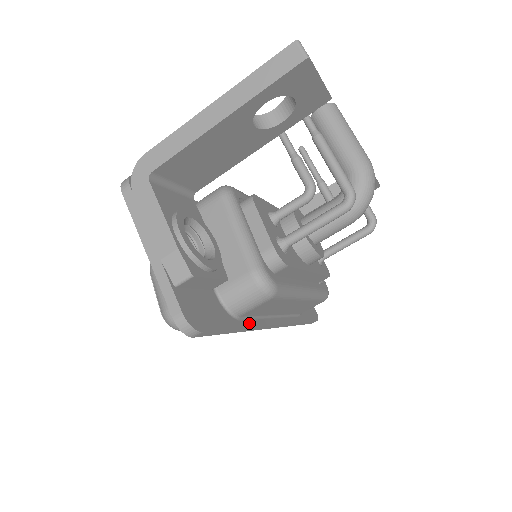
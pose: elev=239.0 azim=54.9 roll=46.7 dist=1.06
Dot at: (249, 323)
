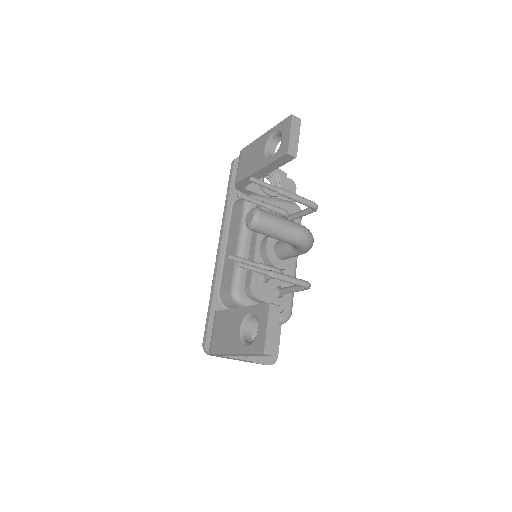
Dot at: occluded
